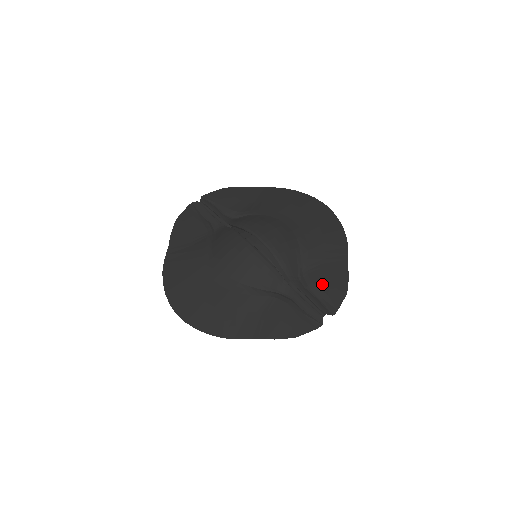
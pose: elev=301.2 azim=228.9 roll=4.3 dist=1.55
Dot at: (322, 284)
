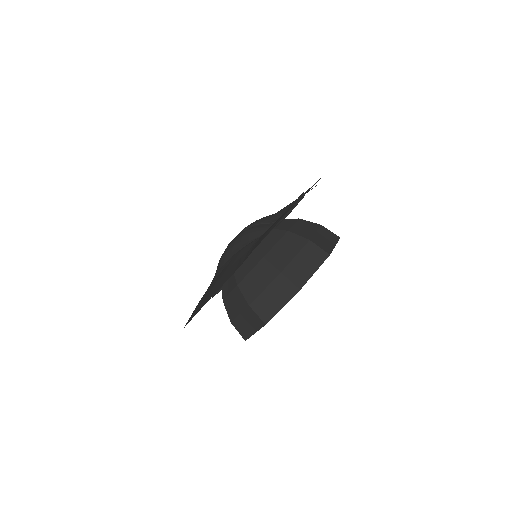
Dot at: occluded
